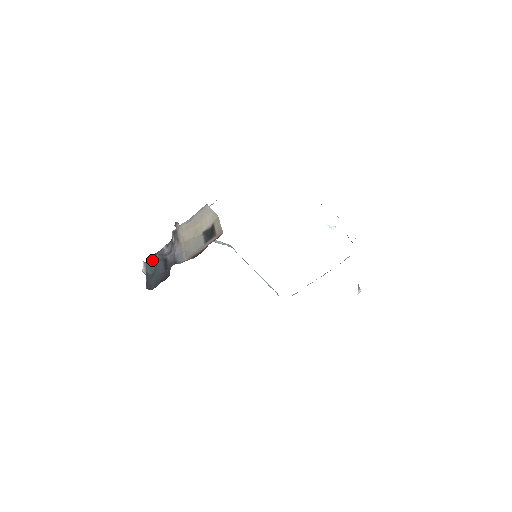
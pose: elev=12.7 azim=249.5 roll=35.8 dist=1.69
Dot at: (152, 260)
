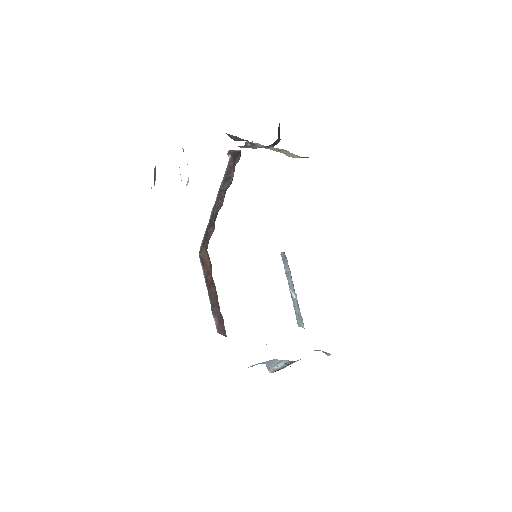
Dot at: occluded
